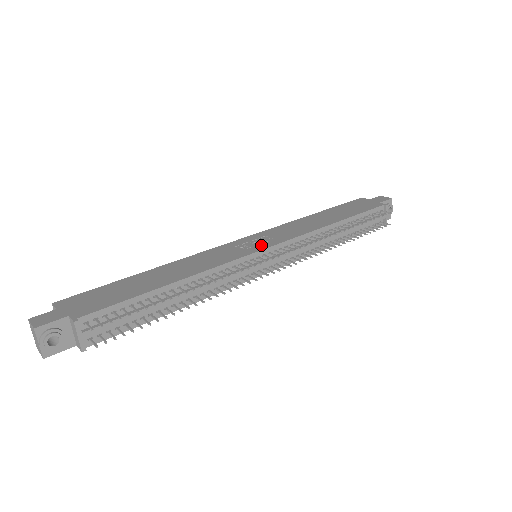
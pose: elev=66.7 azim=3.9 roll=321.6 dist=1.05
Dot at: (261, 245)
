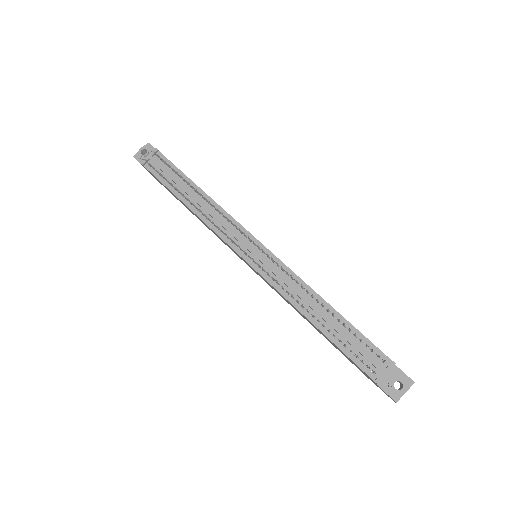
Dot at: occluded
